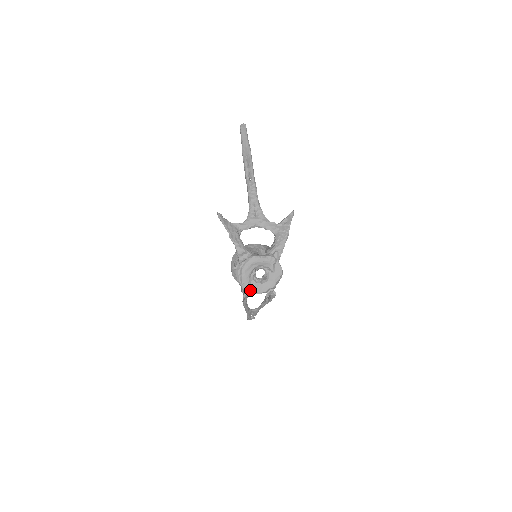
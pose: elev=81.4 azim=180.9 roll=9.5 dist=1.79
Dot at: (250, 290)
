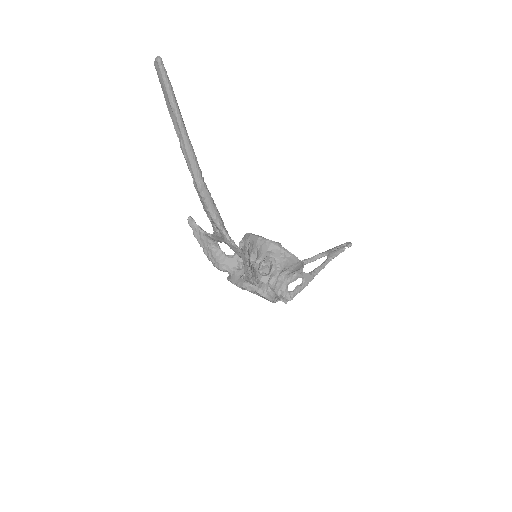
Dot at: occluded
